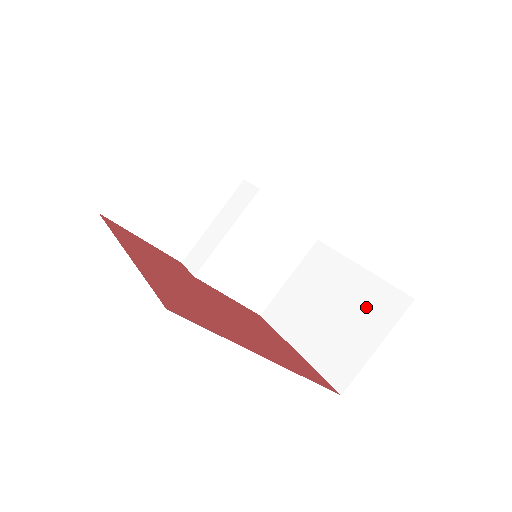
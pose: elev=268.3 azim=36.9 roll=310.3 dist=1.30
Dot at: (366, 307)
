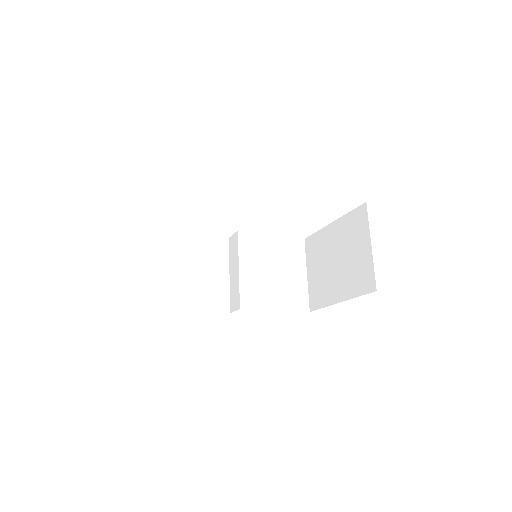
Dot at: (350, 236)
